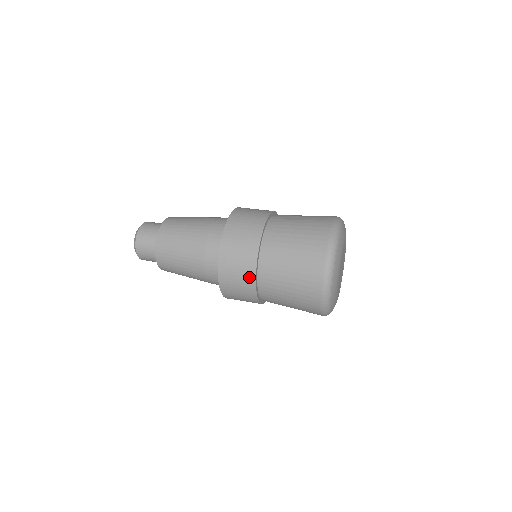
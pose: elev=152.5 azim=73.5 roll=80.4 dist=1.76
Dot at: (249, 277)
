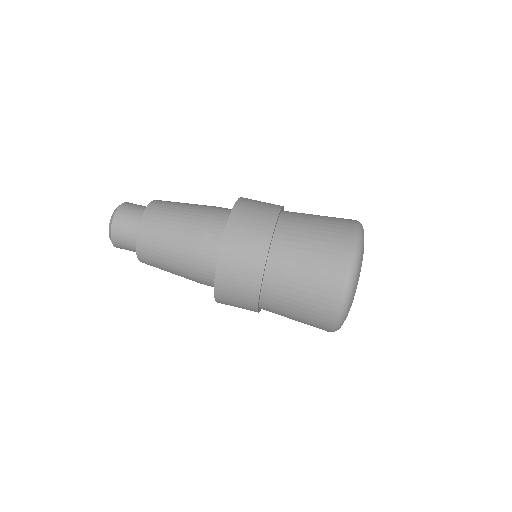
Dot at: occluded
